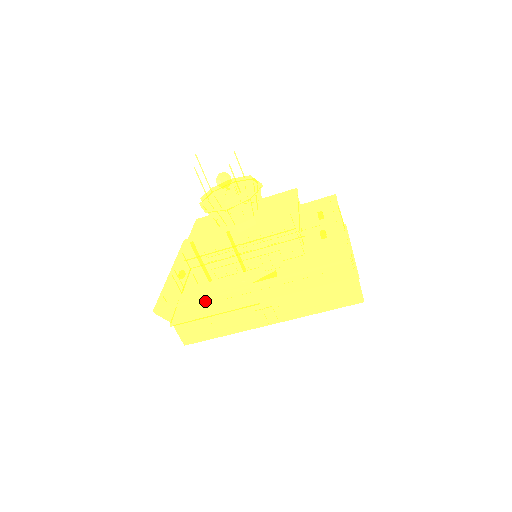
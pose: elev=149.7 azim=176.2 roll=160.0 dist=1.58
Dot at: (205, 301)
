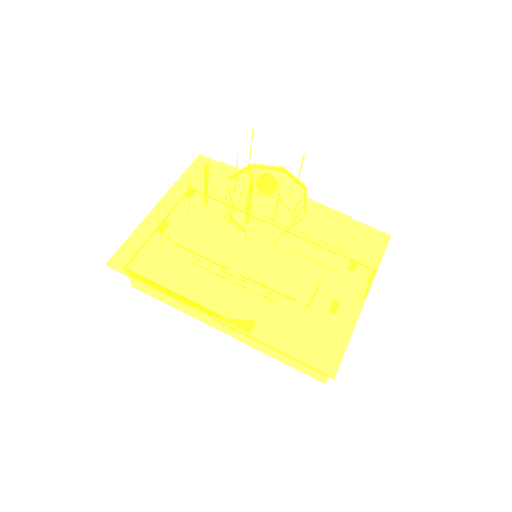
Dot at: (165, 294)
